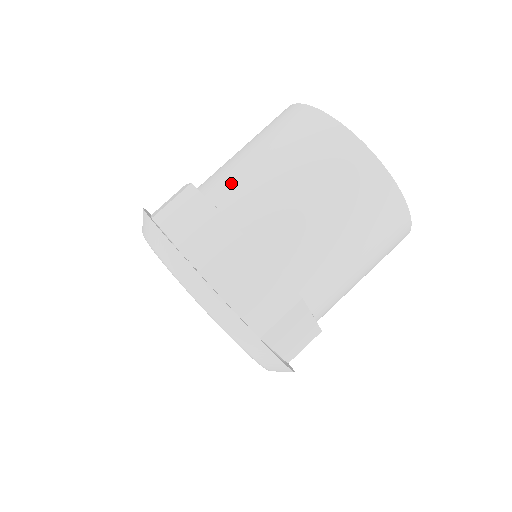
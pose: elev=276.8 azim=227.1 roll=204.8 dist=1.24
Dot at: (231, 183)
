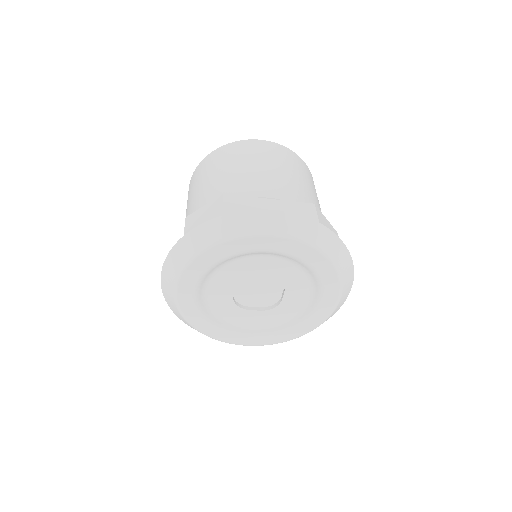
Dot at: occluded
